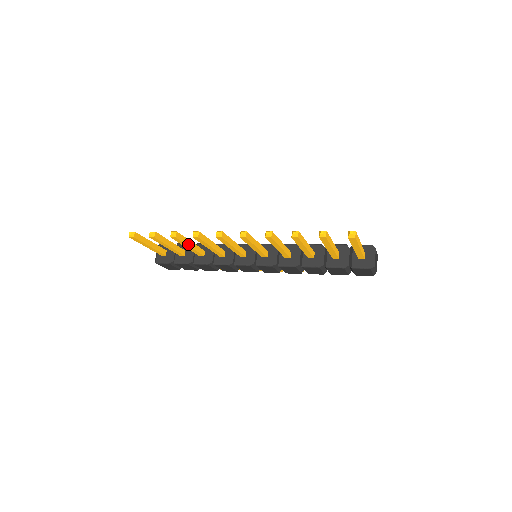
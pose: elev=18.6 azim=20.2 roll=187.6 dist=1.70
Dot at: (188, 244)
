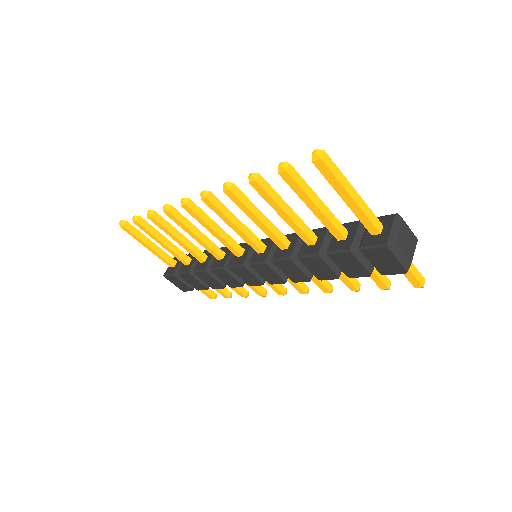
Dot at: (175, 234)
